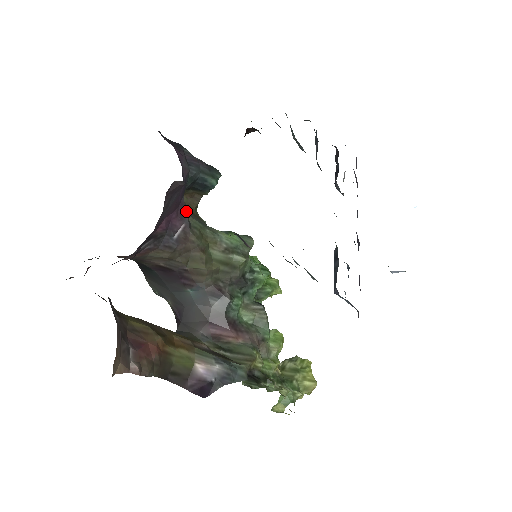
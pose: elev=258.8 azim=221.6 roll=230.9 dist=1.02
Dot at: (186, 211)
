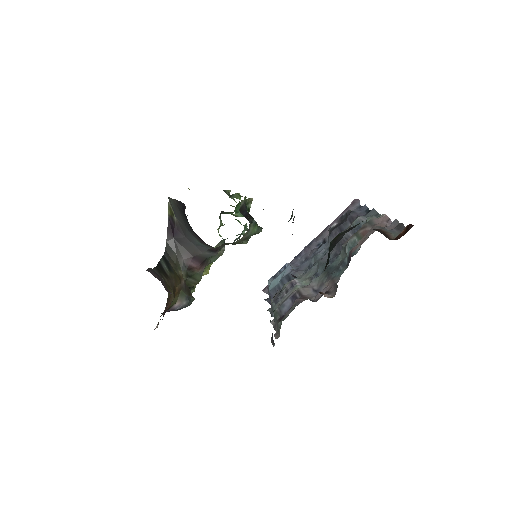
Dot at: occluded
